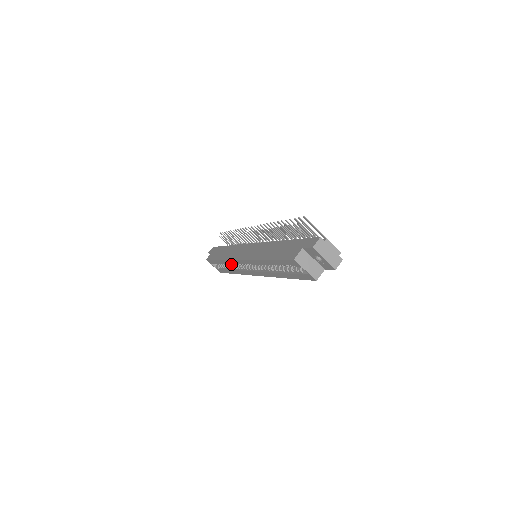
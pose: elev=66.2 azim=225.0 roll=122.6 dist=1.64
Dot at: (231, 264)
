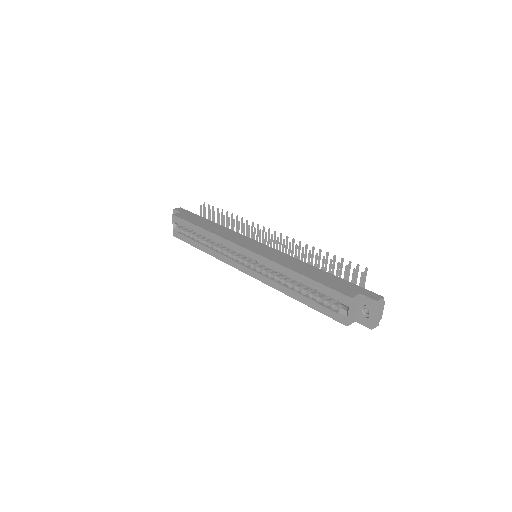
Dot at: (207, 240)
